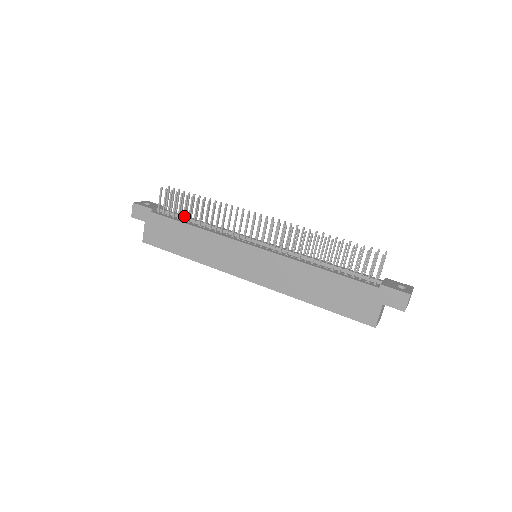
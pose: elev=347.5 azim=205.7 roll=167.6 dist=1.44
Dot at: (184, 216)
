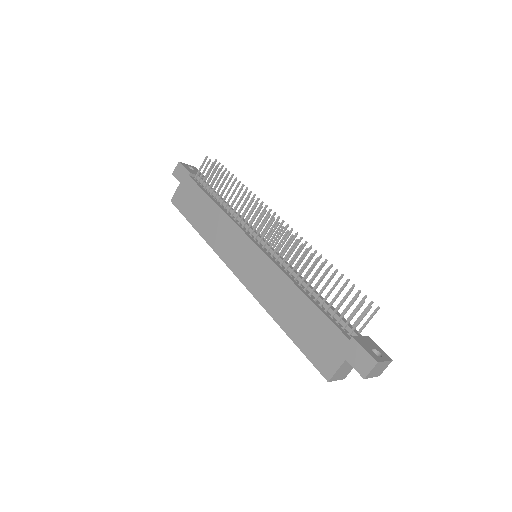
Dot at: (213, 190)
